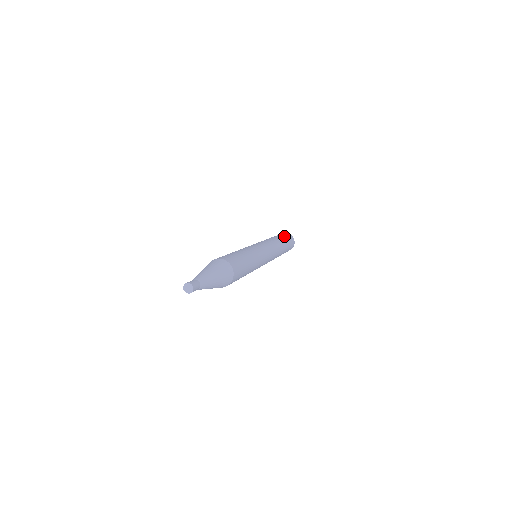
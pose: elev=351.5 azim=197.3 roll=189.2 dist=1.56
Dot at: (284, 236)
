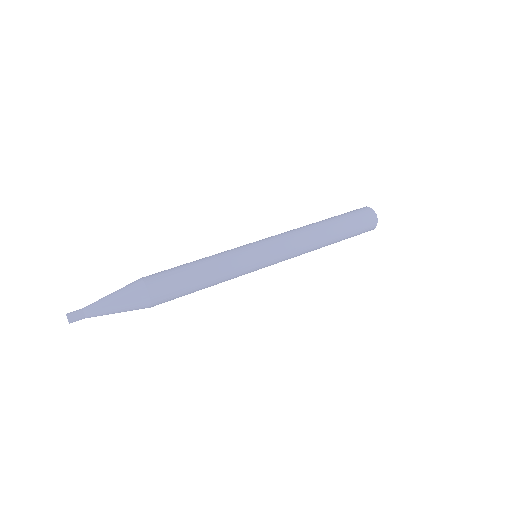
Dot at: (345, 215)
